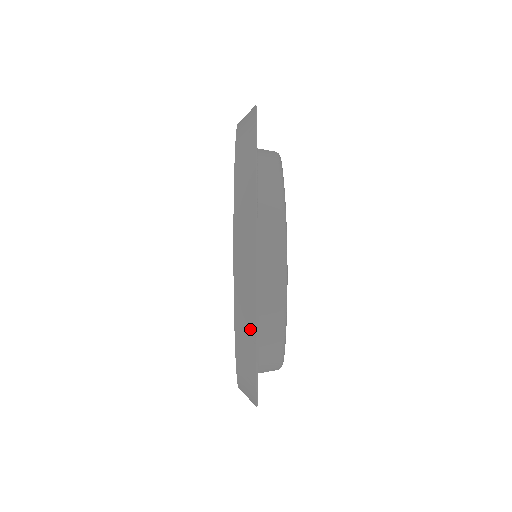
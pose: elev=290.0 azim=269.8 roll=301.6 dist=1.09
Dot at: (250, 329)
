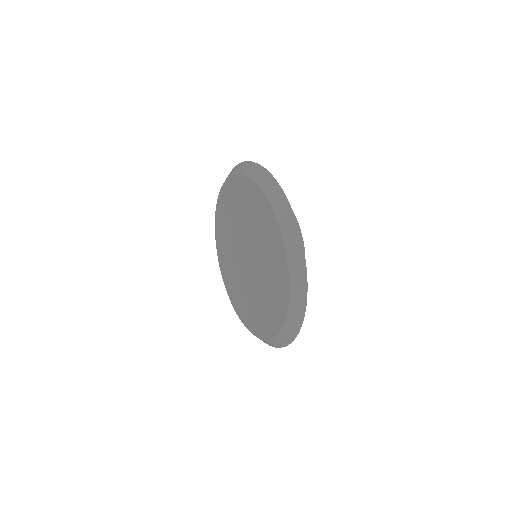
Dot at: (263, 173)
